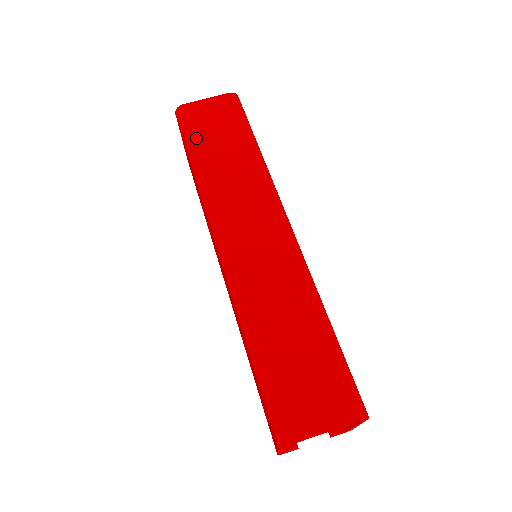
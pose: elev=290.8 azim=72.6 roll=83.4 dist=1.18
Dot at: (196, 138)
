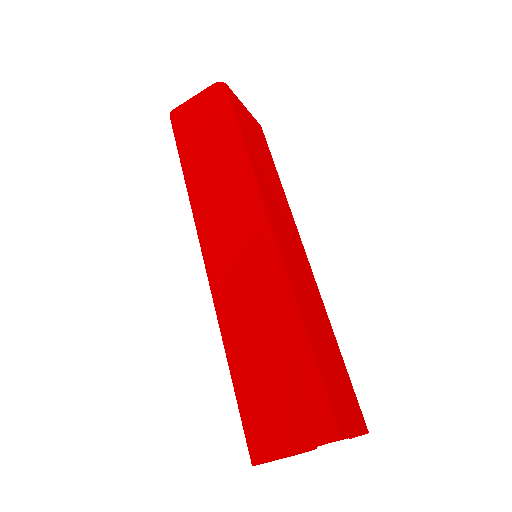
Dot at: (184, 145)
